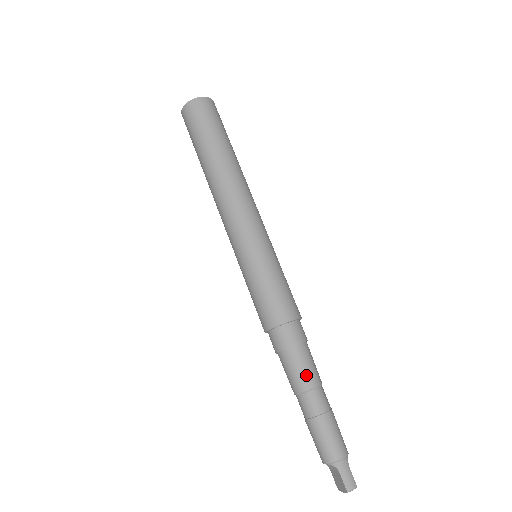
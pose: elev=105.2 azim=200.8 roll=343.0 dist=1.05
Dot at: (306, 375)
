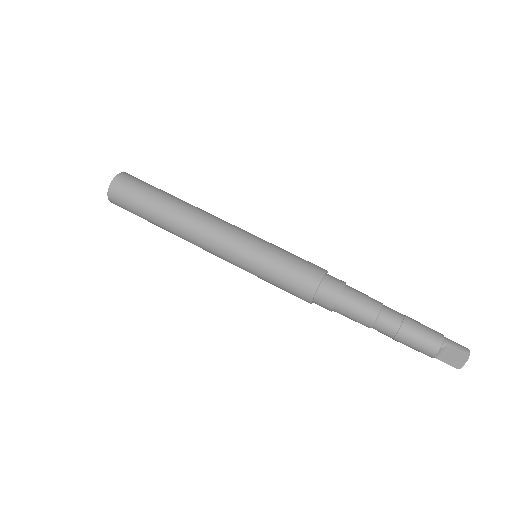
Dot at: (369, 301)
